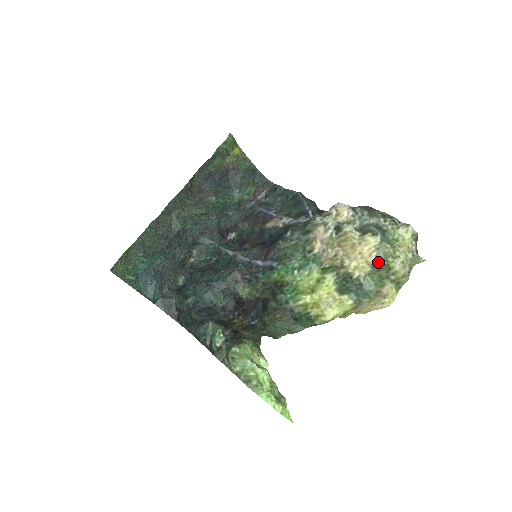
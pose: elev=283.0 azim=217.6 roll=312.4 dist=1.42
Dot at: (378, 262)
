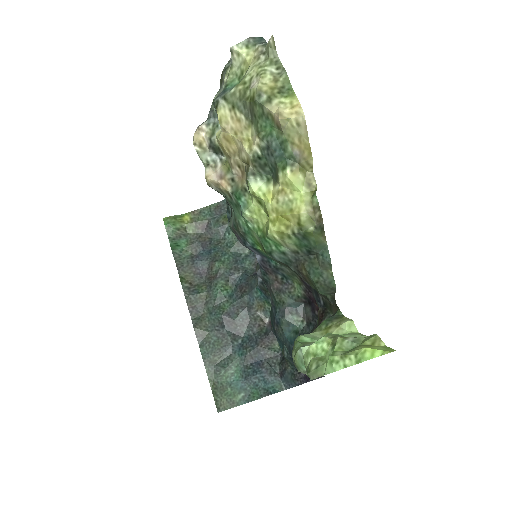
Dot at: (247, 112)
